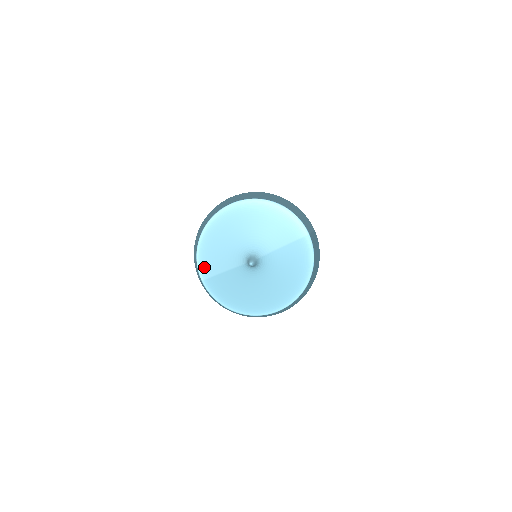
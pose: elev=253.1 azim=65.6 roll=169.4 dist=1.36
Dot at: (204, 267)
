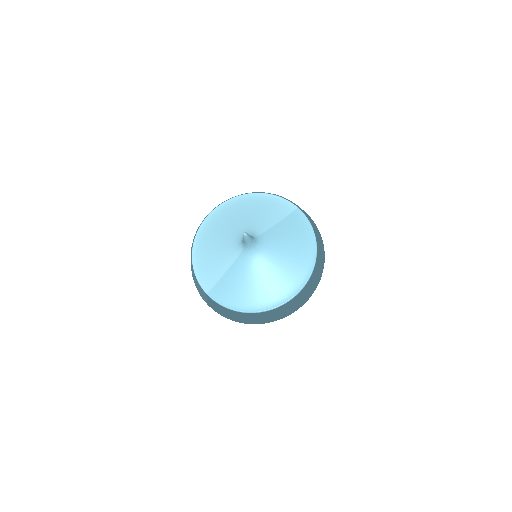
Dot at: (205, 278)
